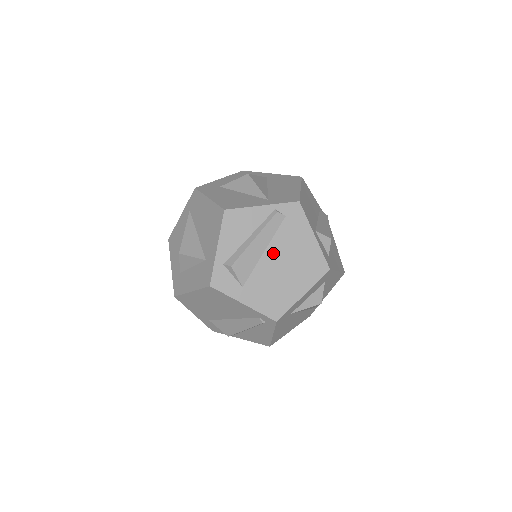
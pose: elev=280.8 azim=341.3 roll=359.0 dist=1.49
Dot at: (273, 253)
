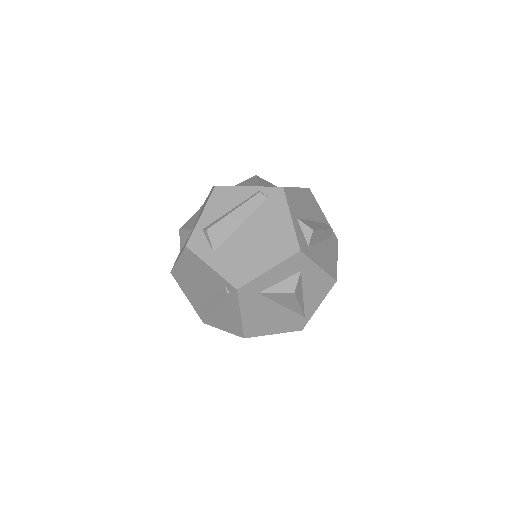
Dot at: (249, 227)
